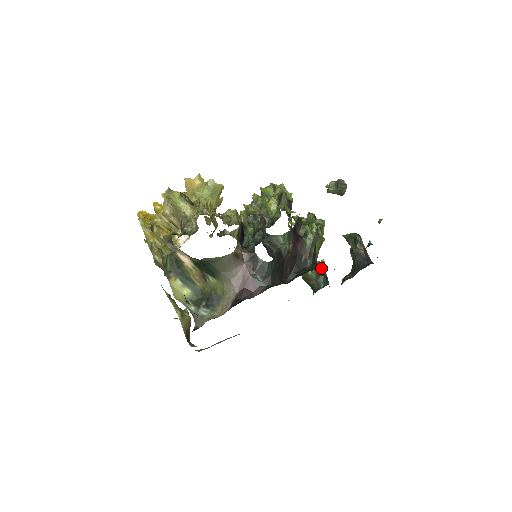
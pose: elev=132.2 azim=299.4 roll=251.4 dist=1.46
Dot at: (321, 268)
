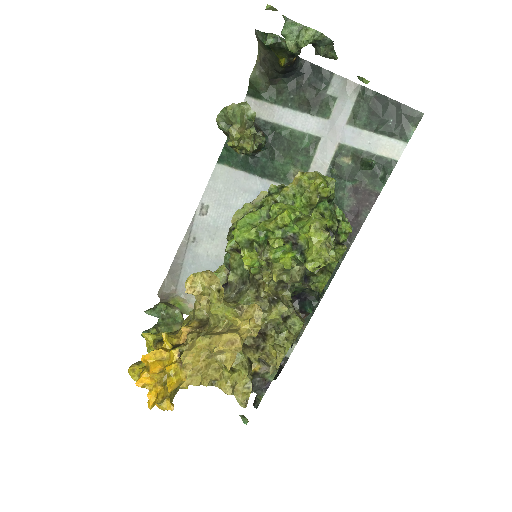
Dot at: (253, 124)
